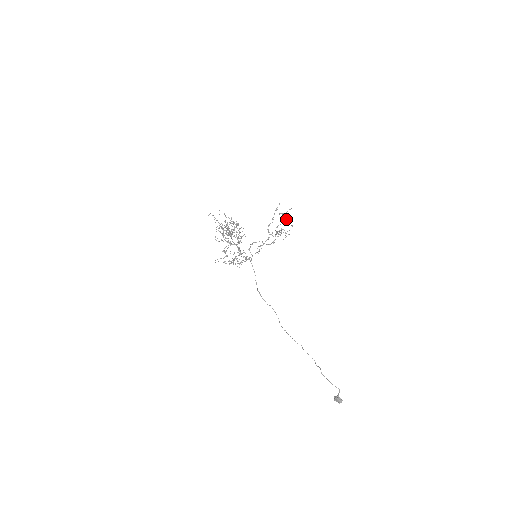
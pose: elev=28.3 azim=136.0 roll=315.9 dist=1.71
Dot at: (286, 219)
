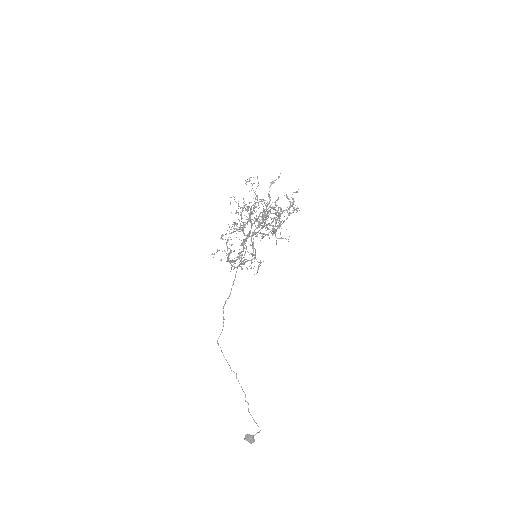
Dot at: (294, 208)
